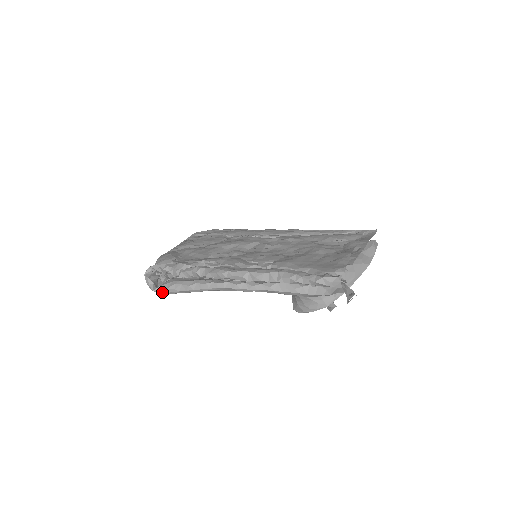
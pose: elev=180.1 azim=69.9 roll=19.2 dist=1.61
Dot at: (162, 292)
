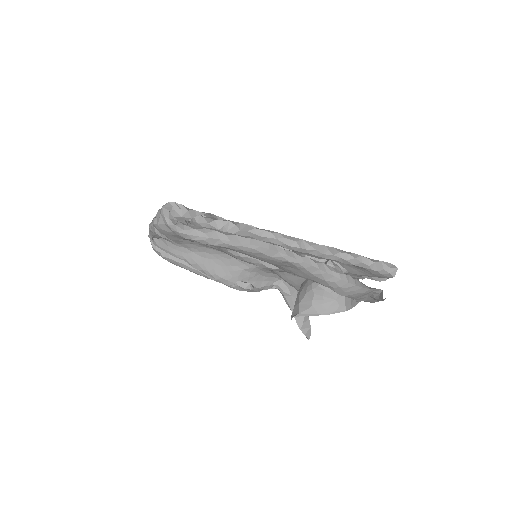
Dot at: (185, 232)
